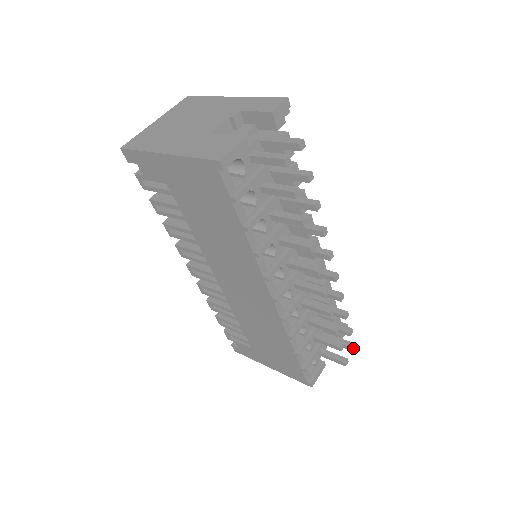
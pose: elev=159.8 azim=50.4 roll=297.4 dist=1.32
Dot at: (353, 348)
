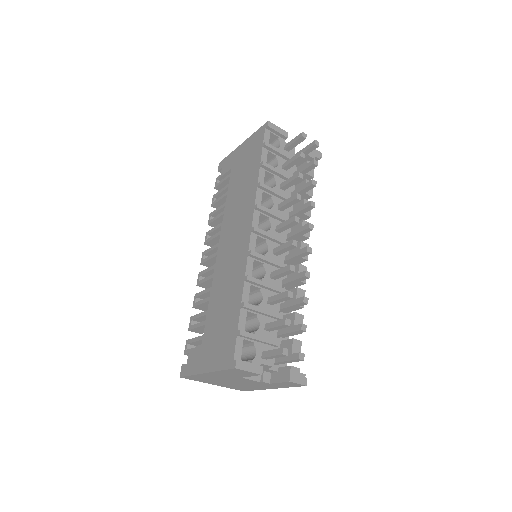
Dot at: (299, 352)
